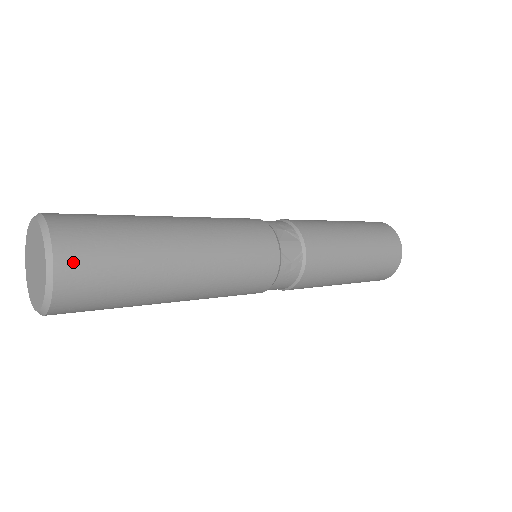
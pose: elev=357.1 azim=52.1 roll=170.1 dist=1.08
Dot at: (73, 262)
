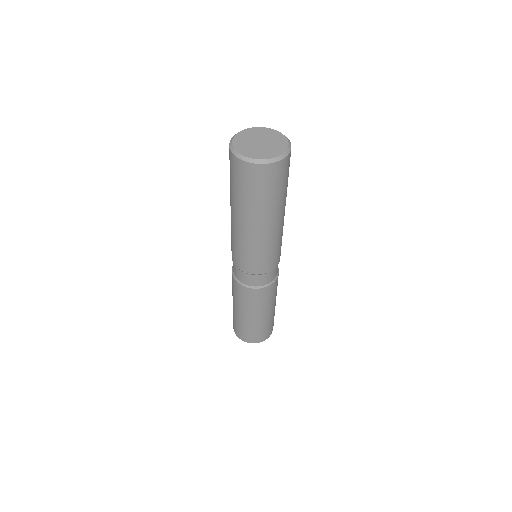
Dot at: occluded
